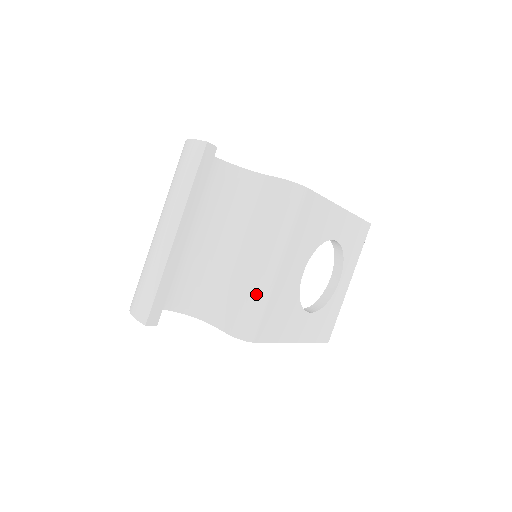
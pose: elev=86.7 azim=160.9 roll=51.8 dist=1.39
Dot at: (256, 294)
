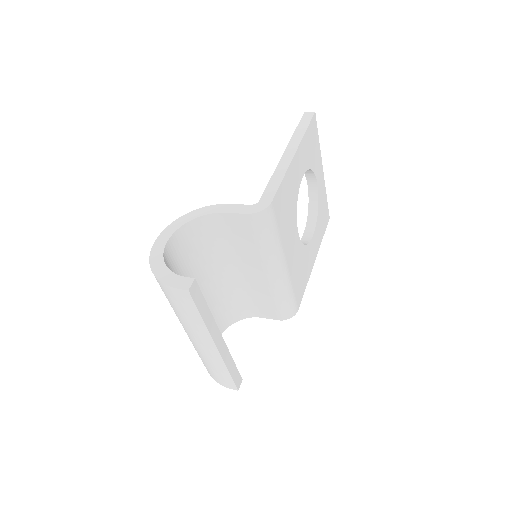
Dot at: (282, 292)
